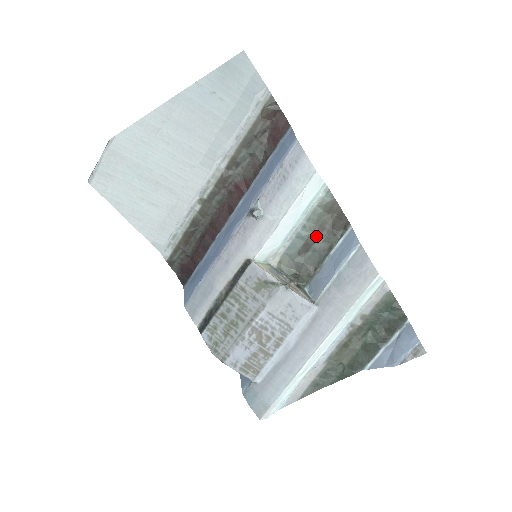
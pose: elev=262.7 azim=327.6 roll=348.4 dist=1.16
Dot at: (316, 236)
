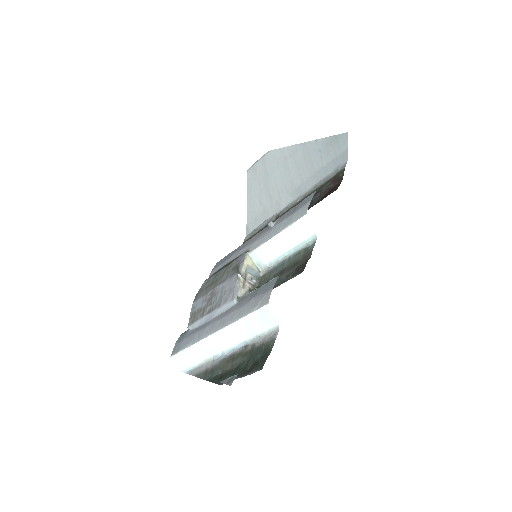
Dot at: (288, 270)
